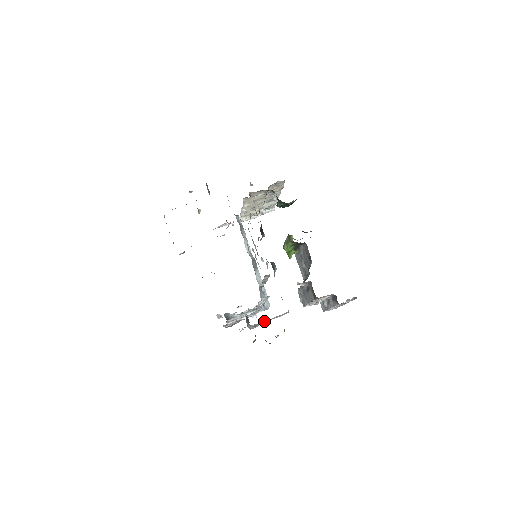
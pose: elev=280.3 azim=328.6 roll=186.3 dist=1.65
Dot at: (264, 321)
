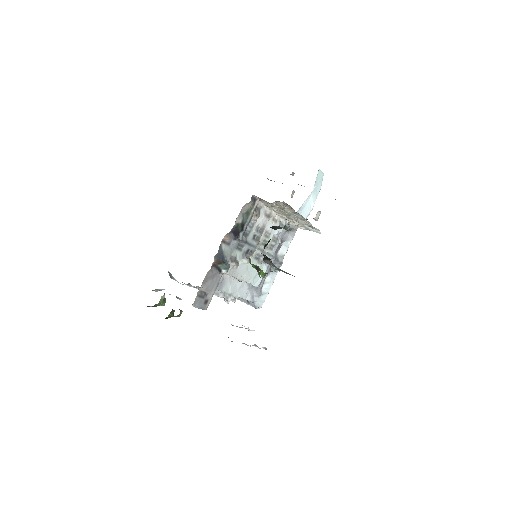
Dot at: occluded
